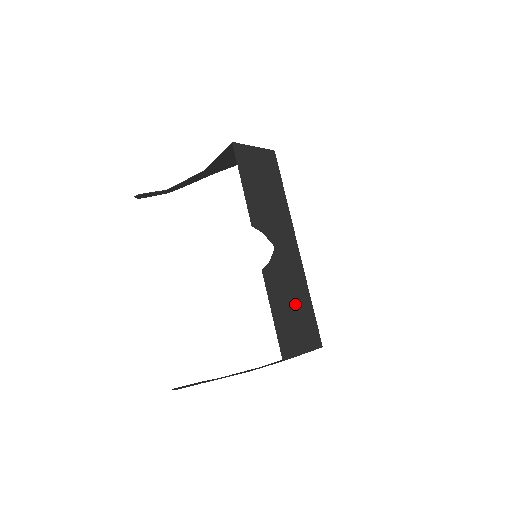
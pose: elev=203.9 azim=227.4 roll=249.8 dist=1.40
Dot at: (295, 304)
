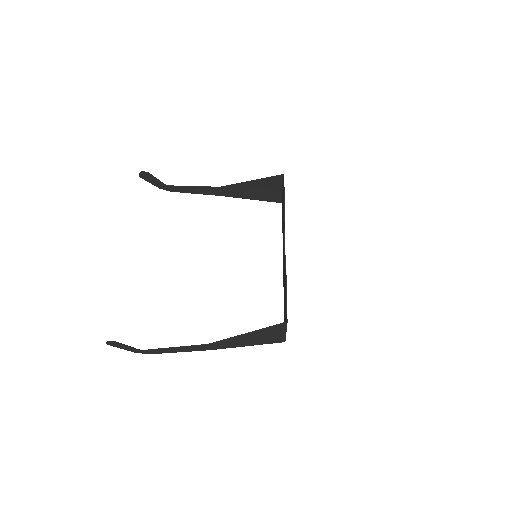
Dot at: occluded
